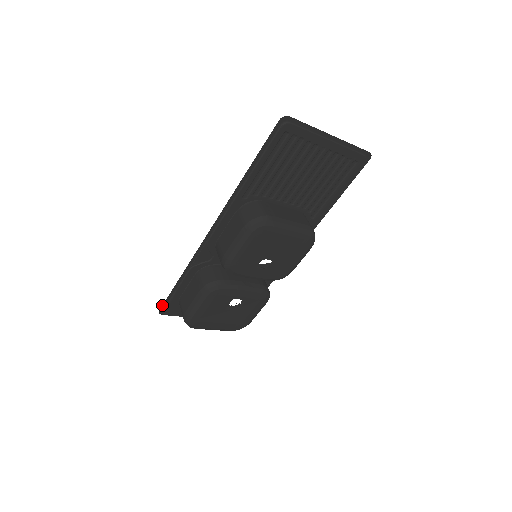
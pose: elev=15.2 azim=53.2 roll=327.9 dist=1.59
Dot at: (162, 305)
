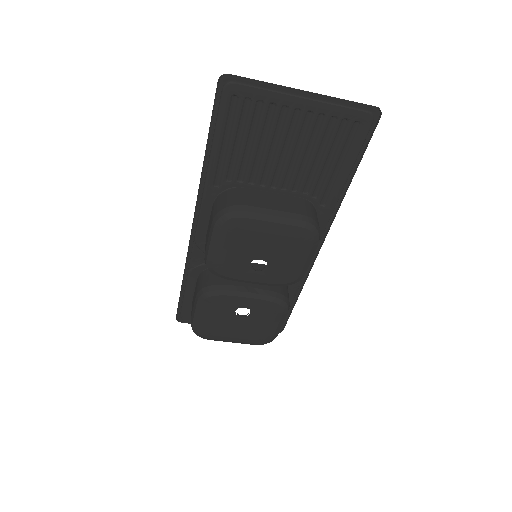
Dot at: occluded
